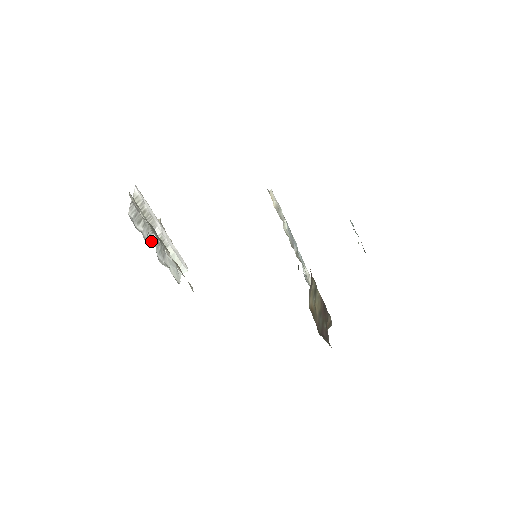
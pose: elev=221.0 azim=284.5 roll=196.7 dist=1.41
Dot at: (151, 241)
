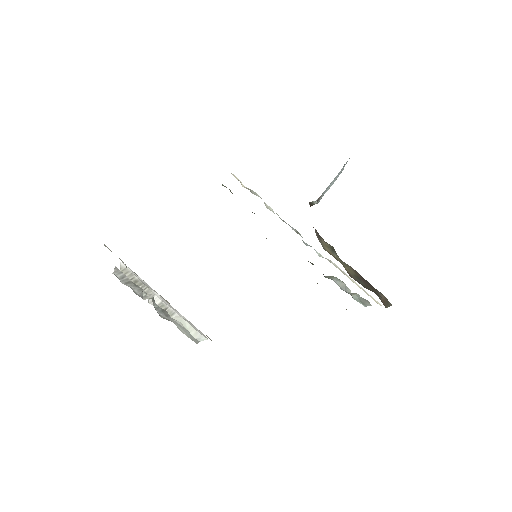
Dot at: occluded
